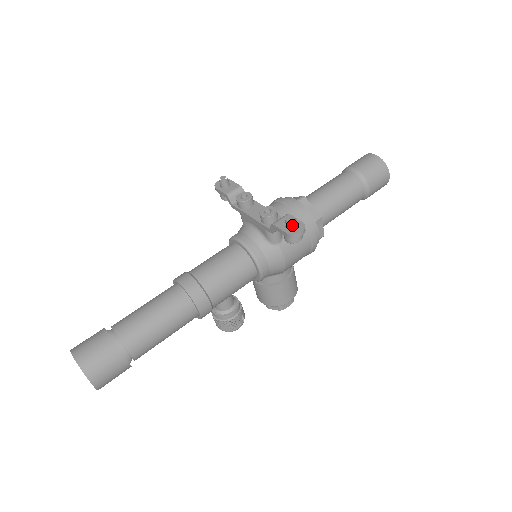
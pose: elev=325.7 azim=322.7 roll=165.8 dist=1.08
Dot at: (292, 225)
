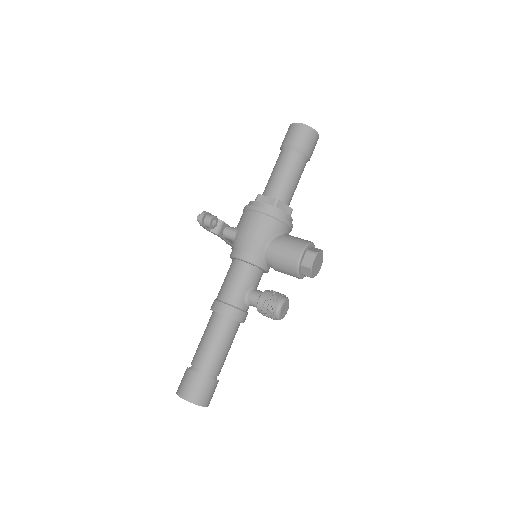
Dot at: occluded
